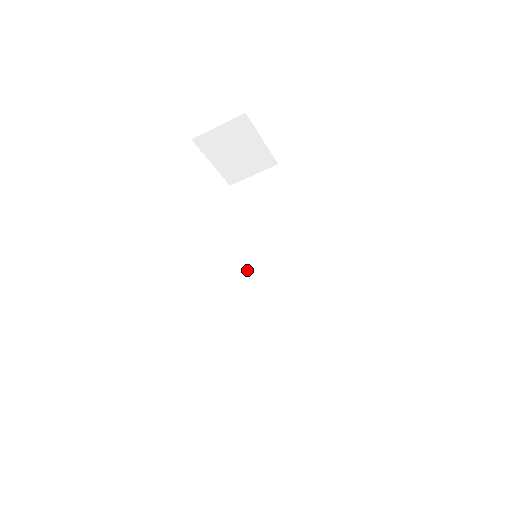
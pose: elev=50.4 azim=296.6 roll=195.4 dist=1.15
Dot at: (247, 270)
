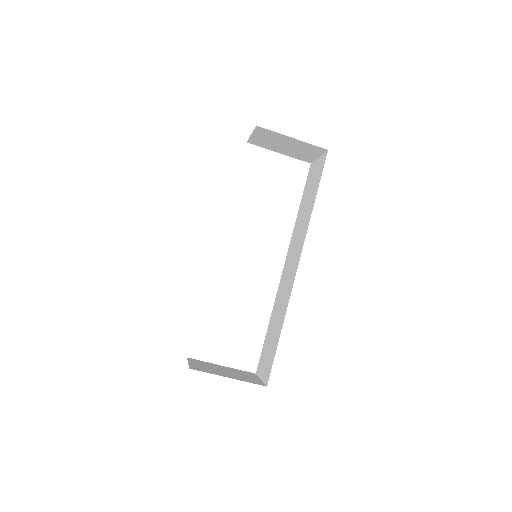
Dot at: (288, 254)
